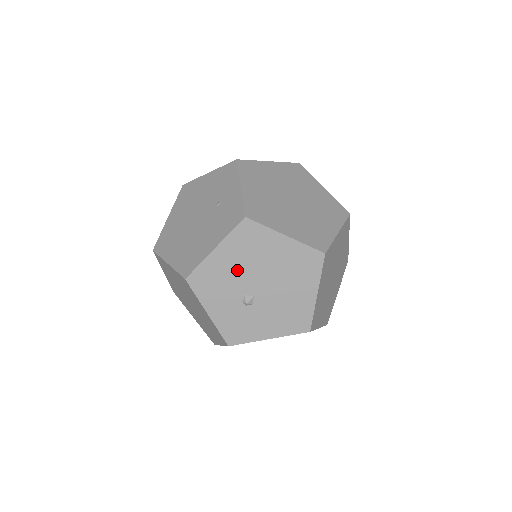
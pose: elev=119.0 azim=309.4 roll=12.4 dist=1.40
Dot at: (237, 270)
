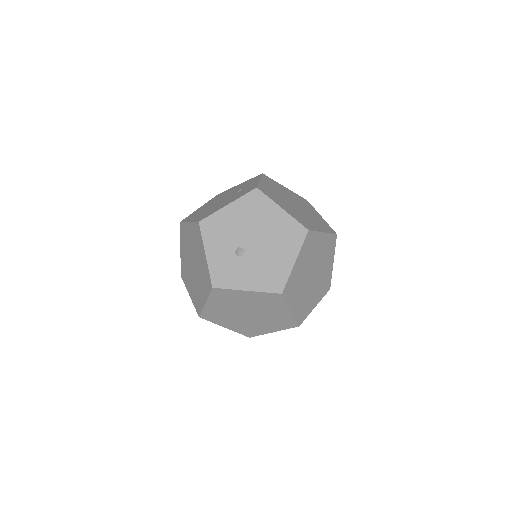
Dot at: (239, 225)
